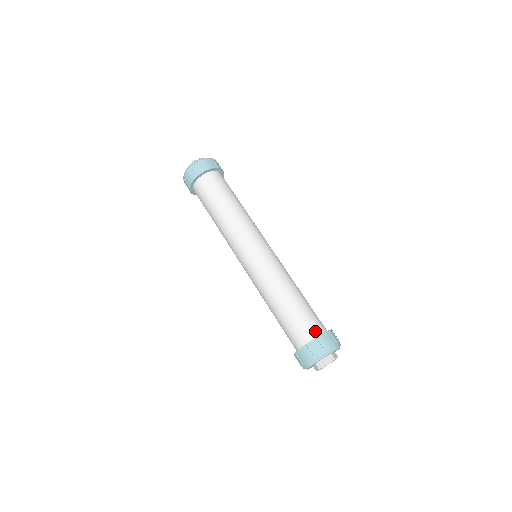
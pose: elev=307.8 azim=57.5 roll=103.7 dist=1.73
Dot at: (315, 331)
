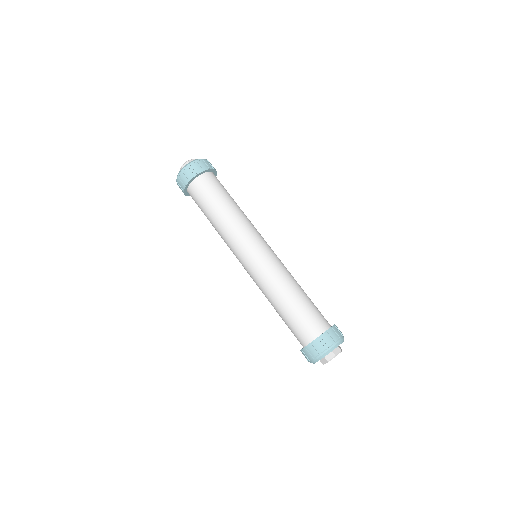
Dot at: (323, 325)
